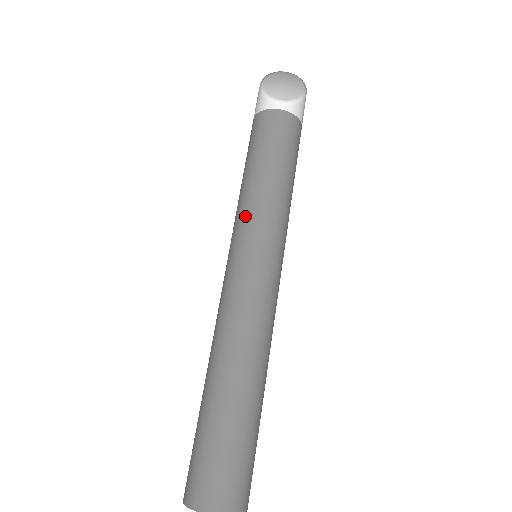
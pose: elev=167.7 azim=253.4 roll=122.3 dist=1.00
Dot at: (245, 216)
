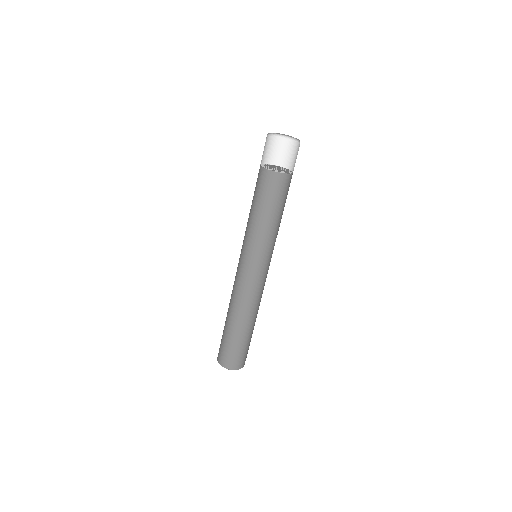
Dot at: (244, 236)
